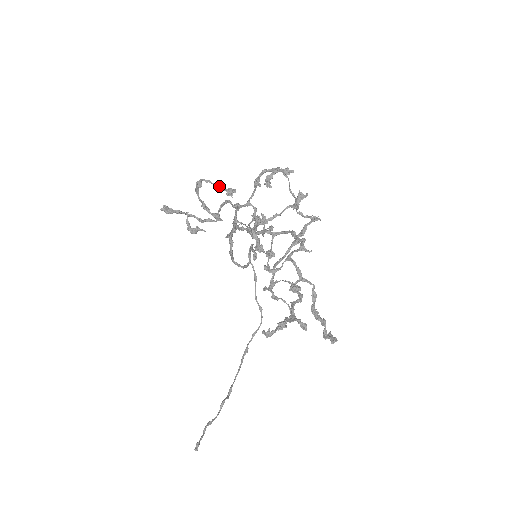
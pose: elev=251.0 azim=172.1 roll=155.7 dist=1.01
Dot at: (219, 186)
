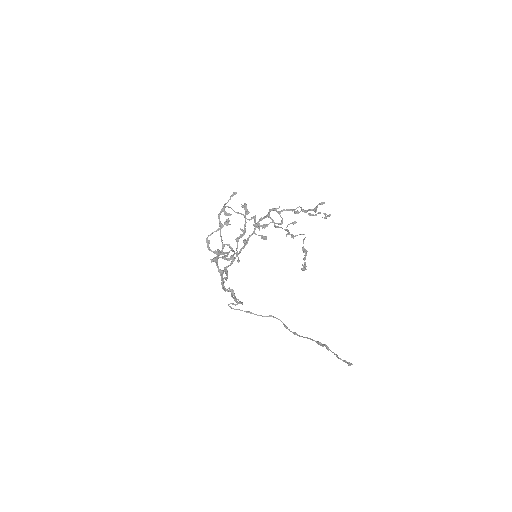
Dot at: (219, 228)
